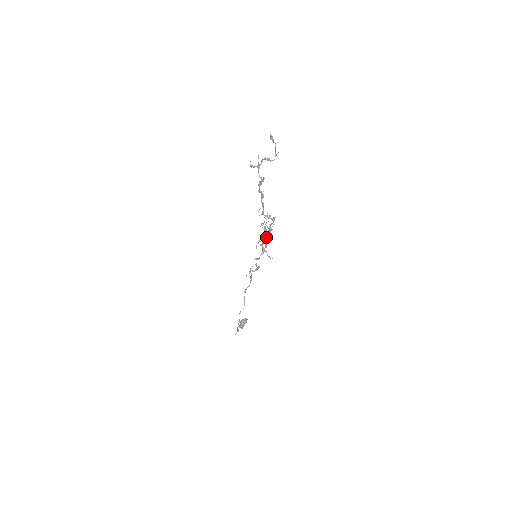
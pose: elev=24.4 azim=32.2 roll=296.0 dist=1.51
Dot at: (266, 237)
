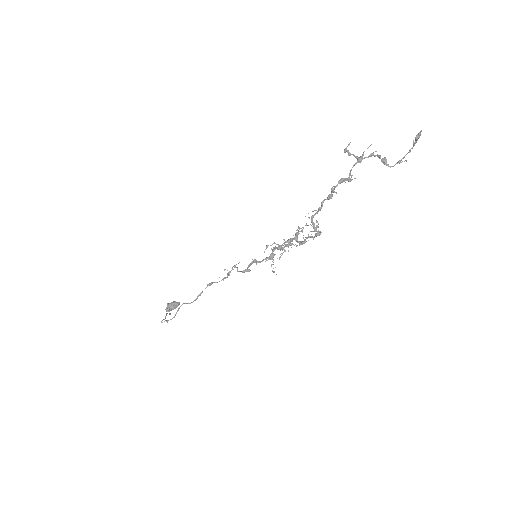
Dot at: (289, 245)
